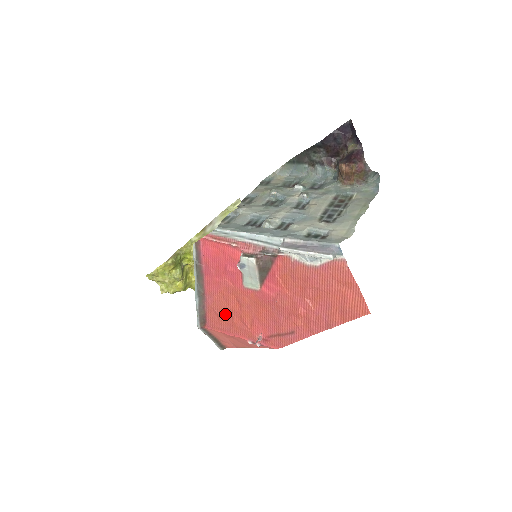
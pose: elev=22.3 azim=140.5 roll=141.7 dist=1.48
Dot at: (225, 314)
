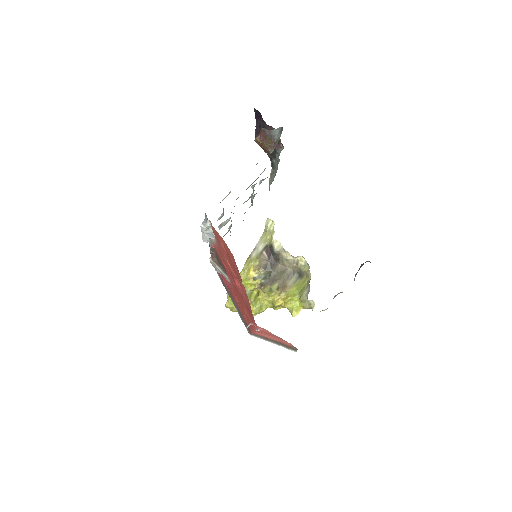
Dot at: (244, 314)
